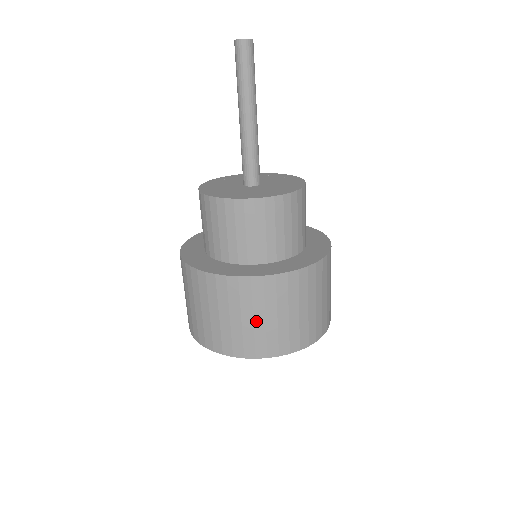
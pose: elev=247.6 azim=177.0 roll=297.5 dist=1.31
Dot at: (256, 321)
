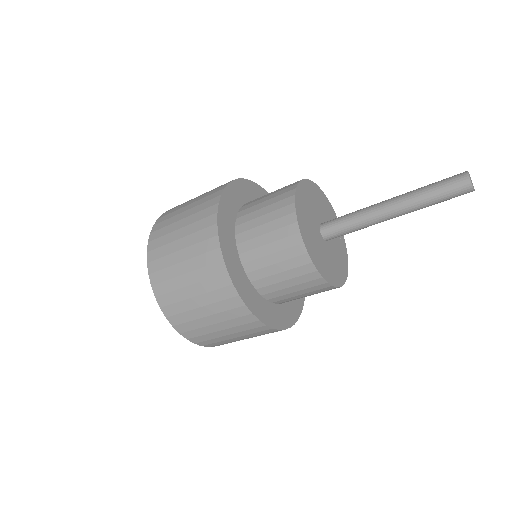
Dot at: (248, 338)
